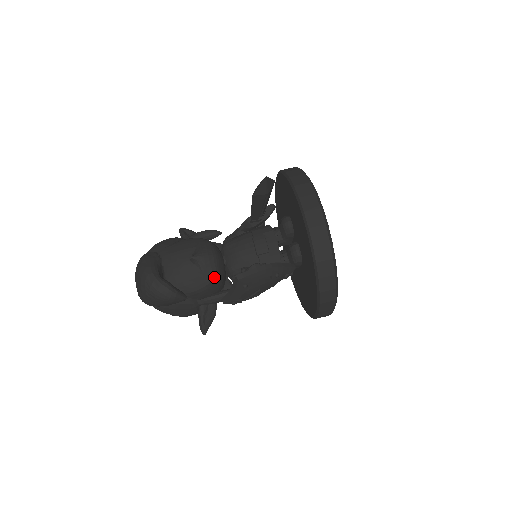
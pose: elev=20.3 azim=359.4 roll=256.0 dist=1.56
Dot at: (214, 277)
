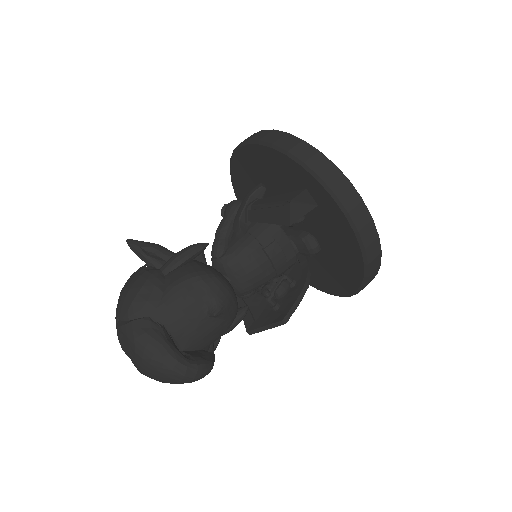
Dot at: (235, 316)
